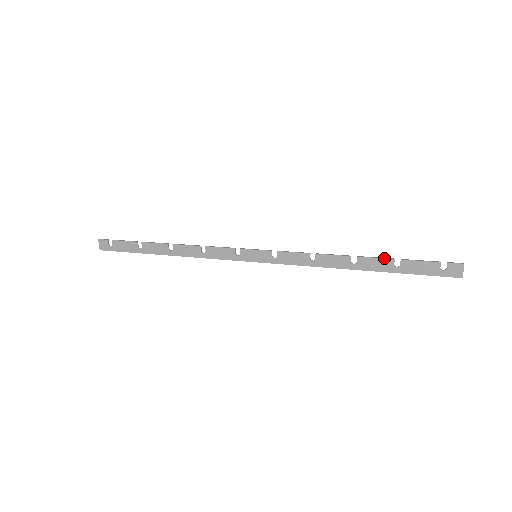
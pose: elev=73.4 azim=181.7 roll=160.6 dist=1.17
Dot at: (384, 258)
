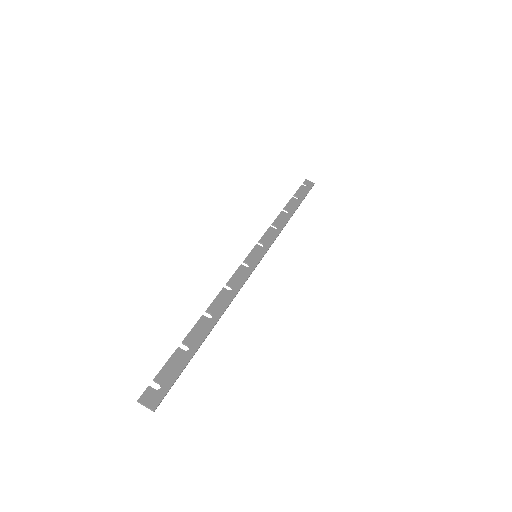
Dot at: (290, 200)
